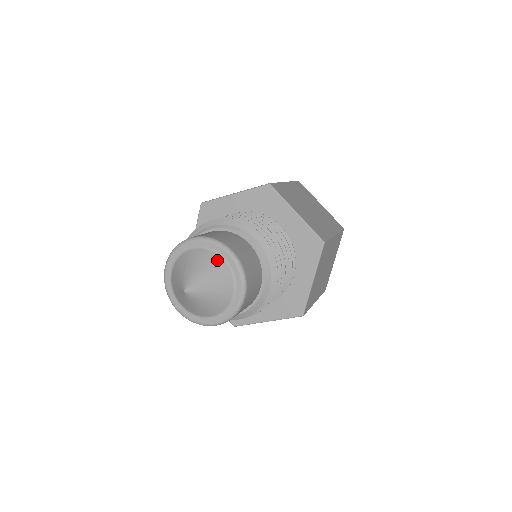
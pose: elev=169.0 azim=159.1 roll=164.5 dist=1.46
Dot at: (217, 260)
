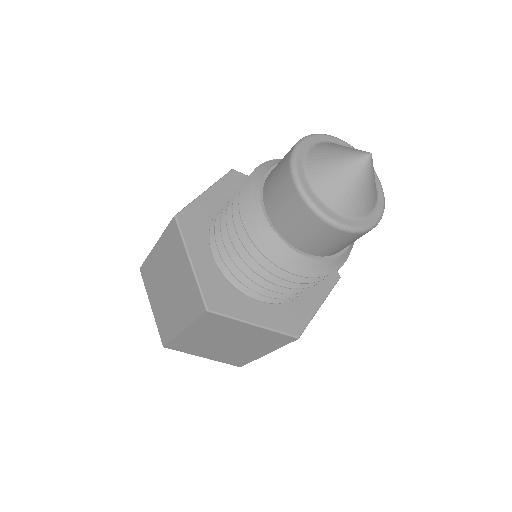
Dot at: occluded
